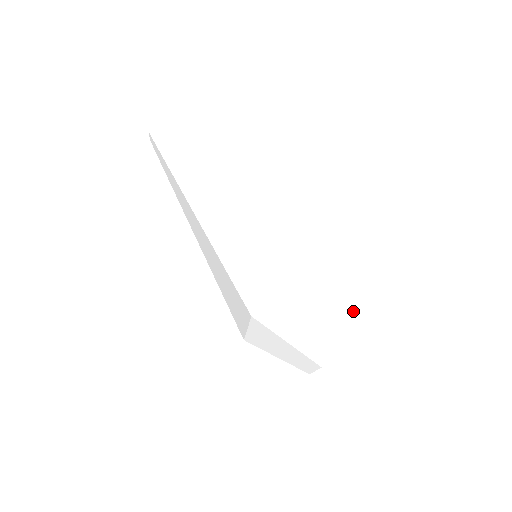
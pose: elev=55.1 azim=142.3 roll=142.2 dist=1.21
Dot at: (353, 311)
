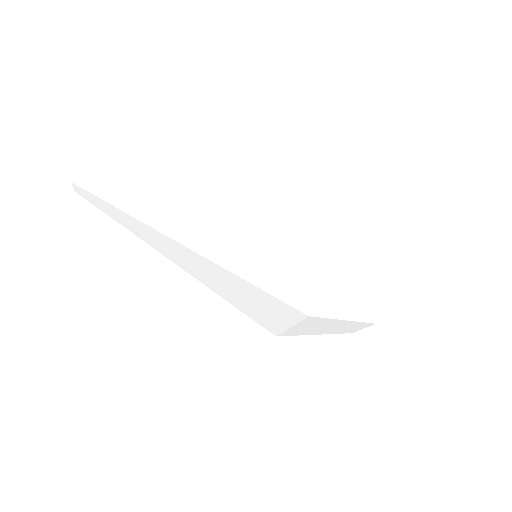
Dot at: (374, 262)
